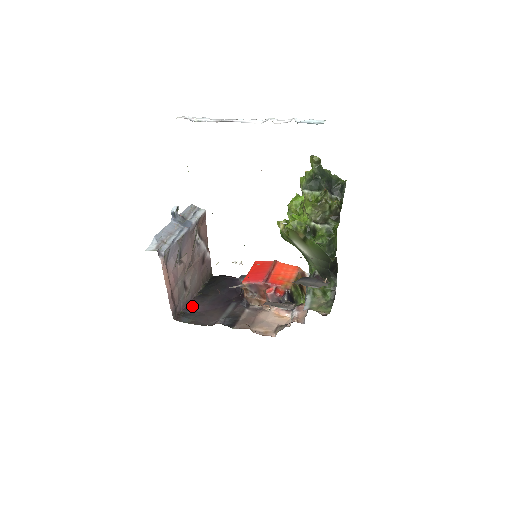
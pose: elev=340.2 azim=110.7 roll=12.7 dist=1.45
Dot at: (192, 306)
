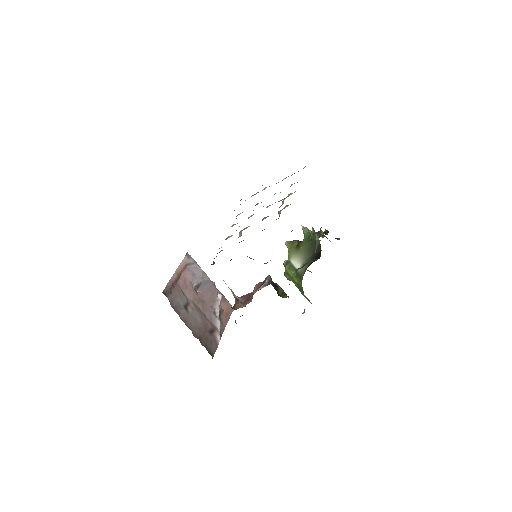
Dot at: occluded
